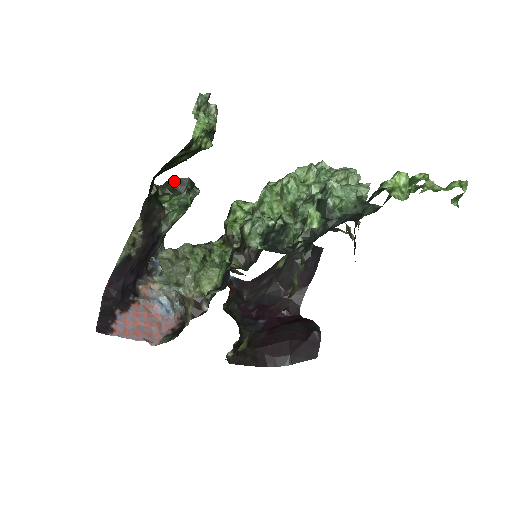
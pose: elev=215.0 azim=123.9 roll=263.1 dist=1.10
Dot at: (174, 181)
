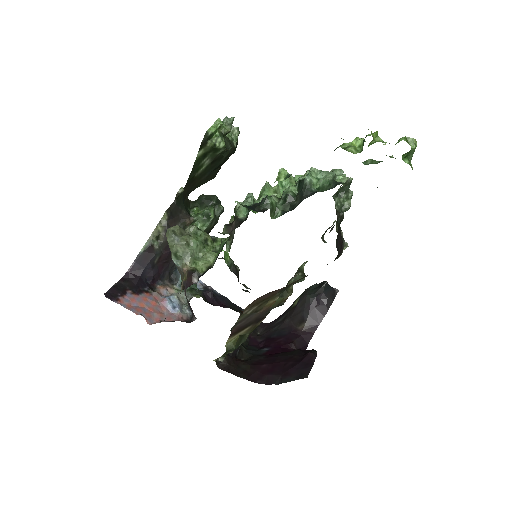
Dot at: (204, 197)
